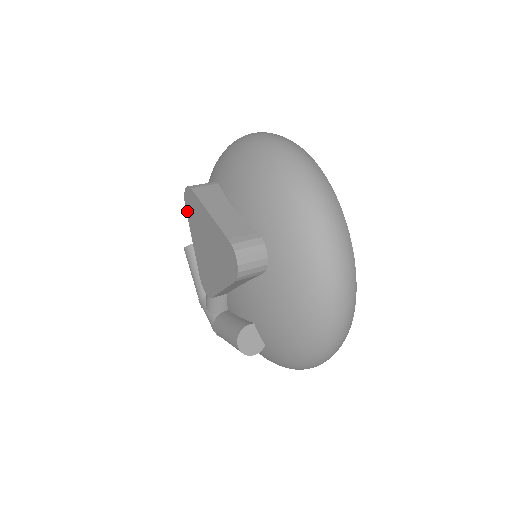
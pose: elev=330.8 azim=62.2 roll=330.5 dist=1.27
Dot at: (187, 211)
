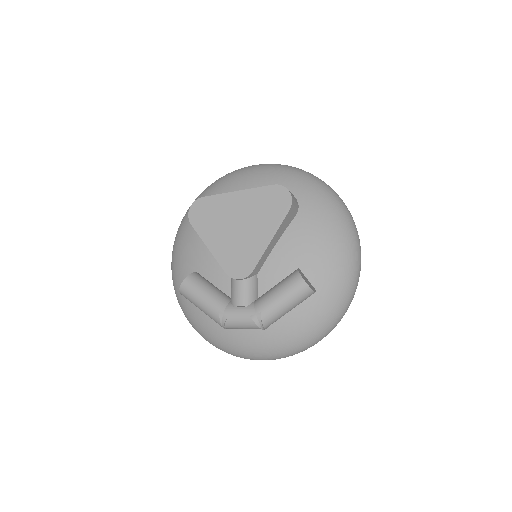
Dot at: (195, 225)
